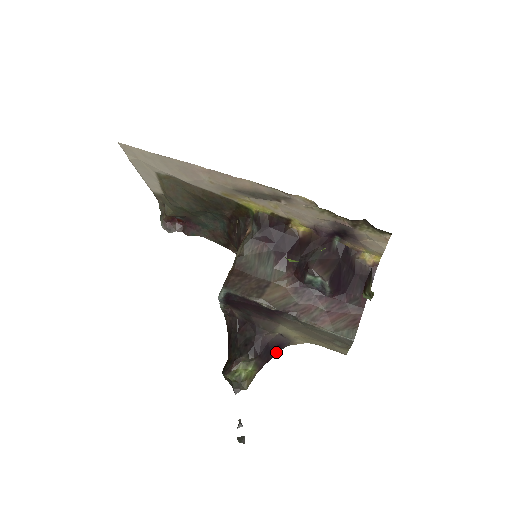
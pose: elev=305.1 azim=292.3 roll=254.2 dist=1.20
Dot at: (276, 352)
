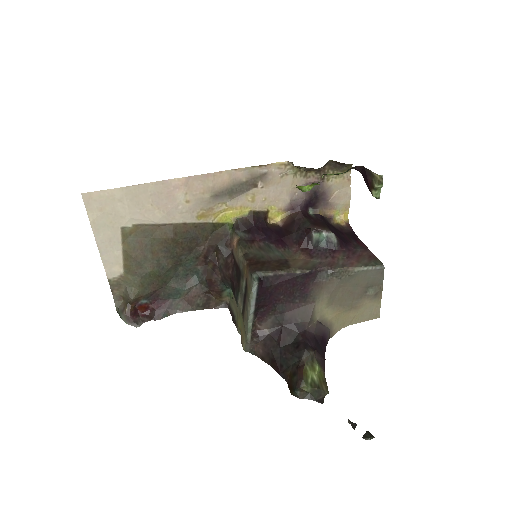
Dot at: (324, 348)
